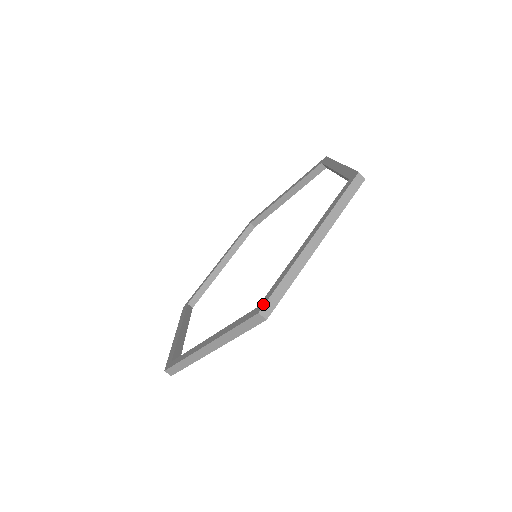
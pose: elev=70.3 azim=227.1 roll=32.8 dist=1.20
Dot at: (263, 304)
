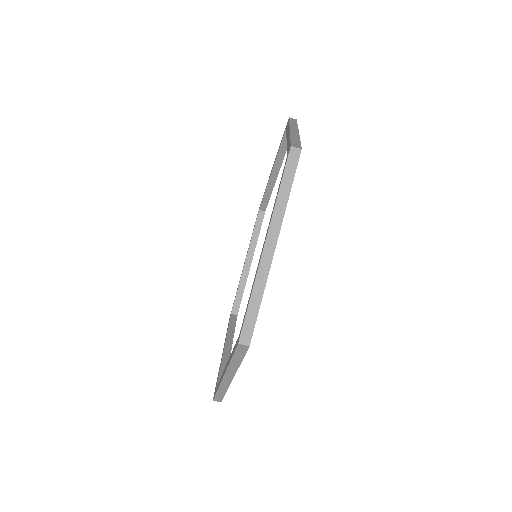
Dot at: (289, 146)
